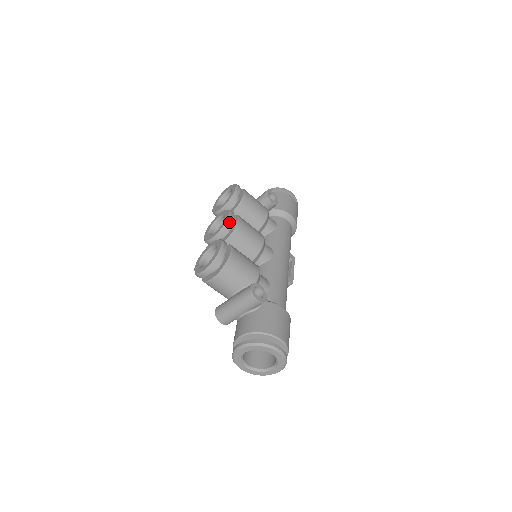
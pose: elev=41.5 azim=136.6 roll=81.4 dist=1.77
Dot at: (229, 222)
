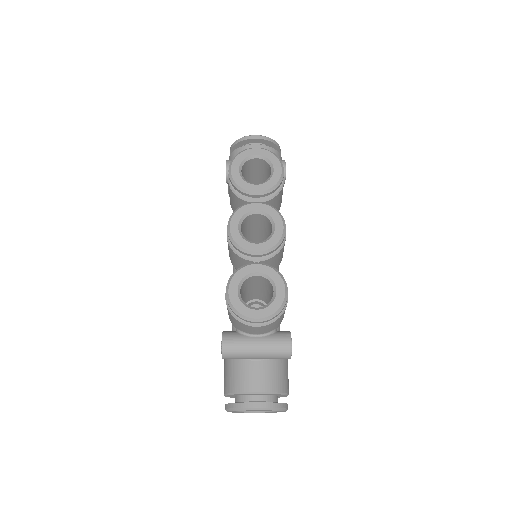
Dot at: (283, 239)
